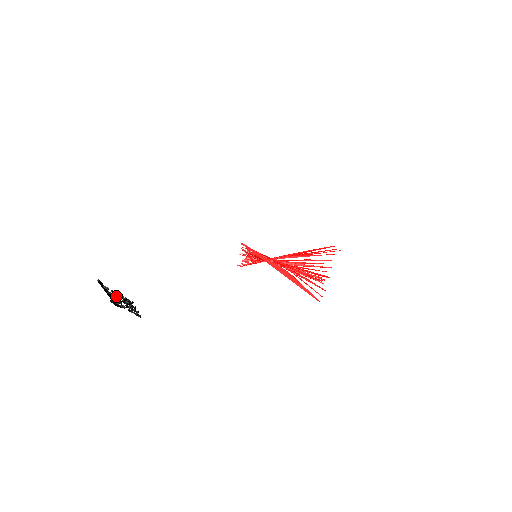
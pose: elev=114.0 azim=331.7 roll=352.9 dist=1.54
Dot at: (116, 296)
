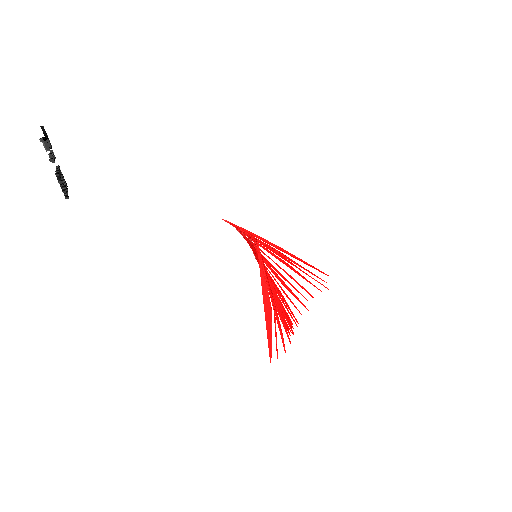
Dot at: occluded
